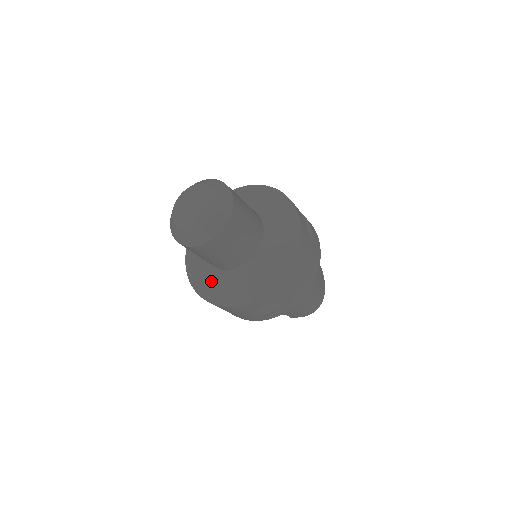
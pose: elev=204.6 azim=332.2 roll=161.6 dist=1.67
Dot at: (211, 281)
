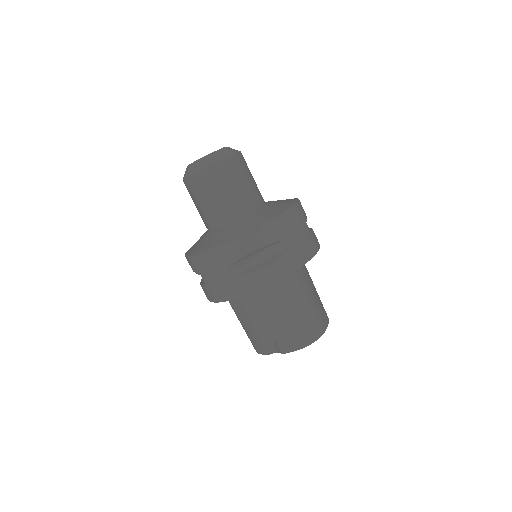
Dot at: (203, 240)
